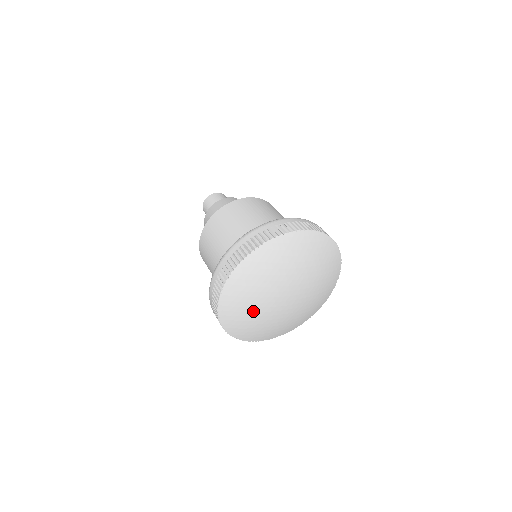
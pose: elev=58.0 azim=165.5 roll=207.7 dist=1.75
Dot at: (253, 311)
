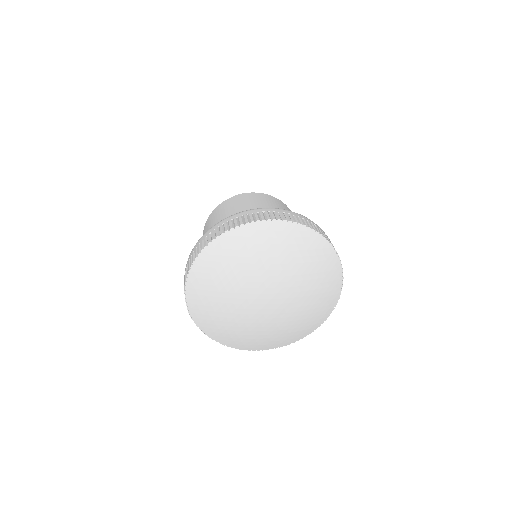
Dot at: (236, 274)
